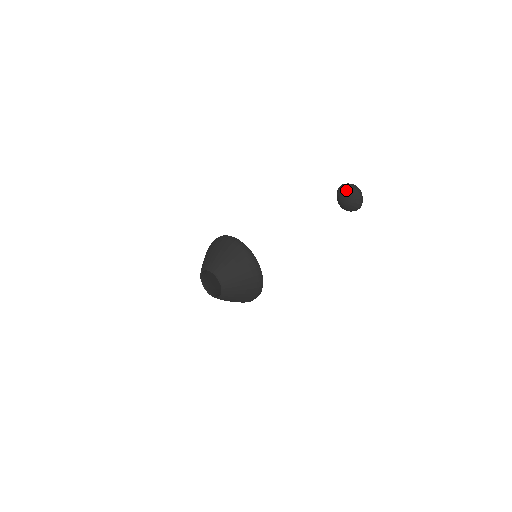
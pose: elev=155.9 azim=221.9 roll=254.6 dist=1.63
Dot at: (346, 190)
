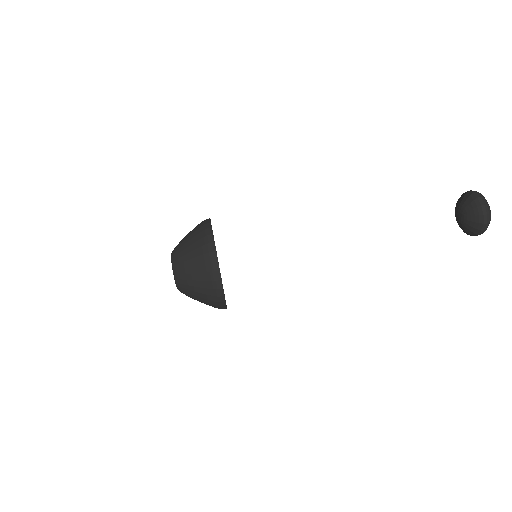
Dot at: (460, 200)
